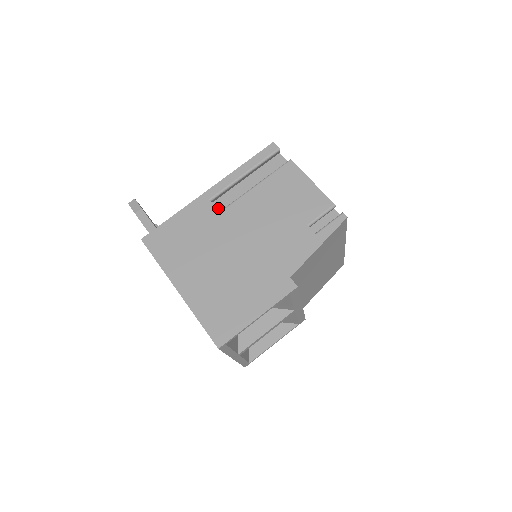
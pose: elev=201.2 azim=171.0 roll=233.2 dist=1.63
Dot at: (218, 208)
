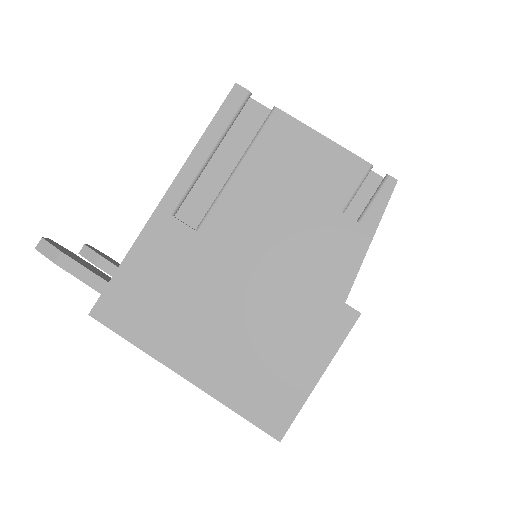
Dot at: (187, 221)
